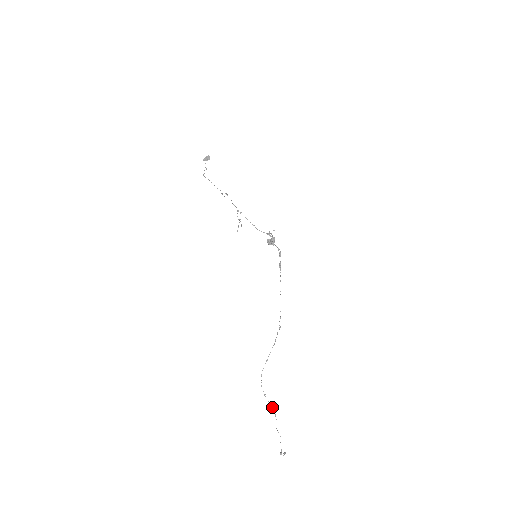
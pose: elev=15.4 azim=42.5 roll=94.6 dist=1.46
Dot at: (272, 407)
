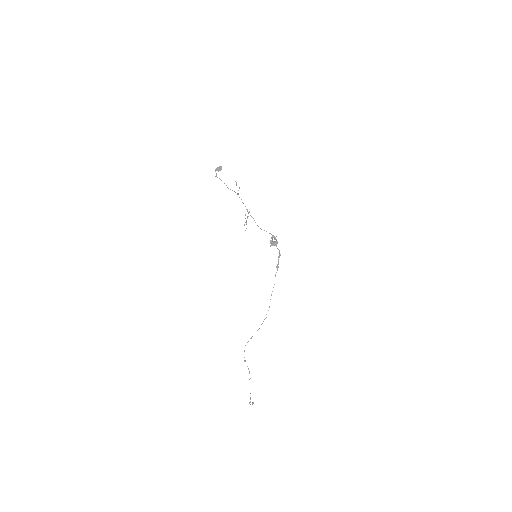
Dot at: (249, 371)
